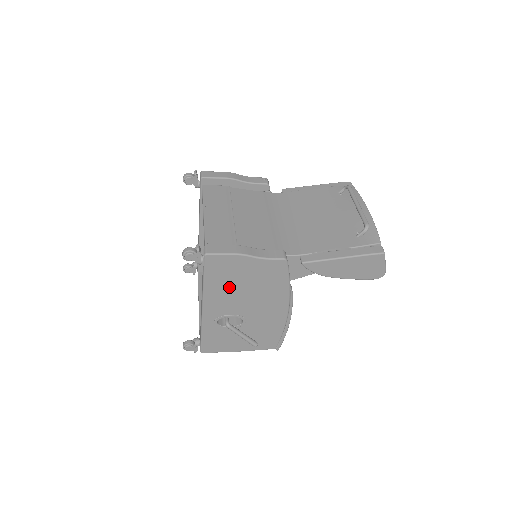
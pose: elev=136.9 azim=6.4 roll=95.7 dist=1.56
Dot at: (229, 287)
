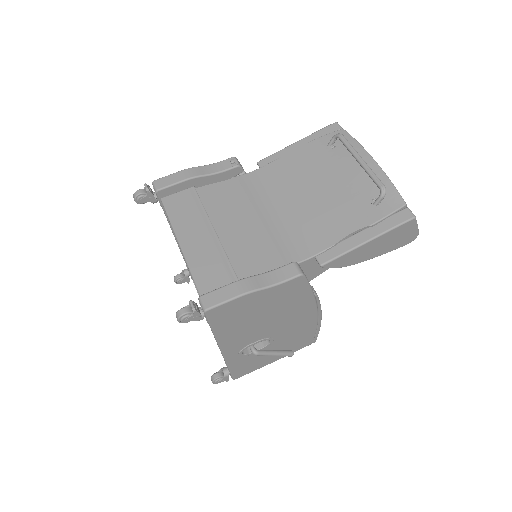
Dot at: (244, 323)
